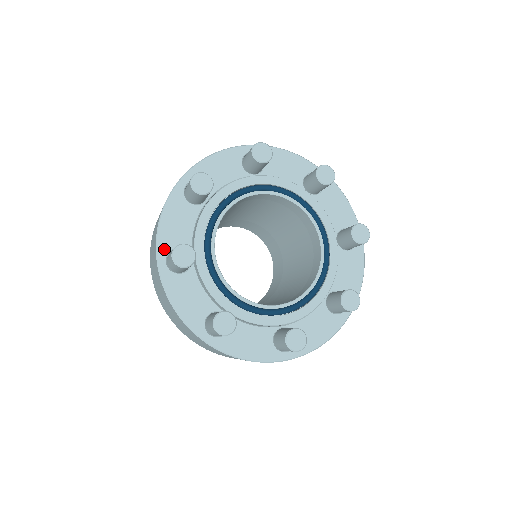
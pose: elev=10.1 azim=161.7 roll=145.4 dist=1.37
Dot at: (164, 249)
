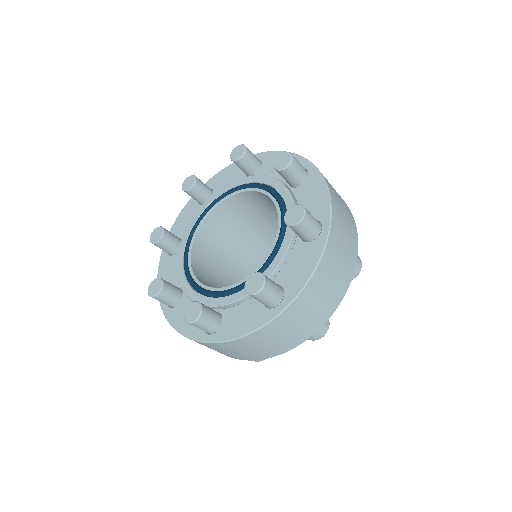
Dot at: occluded
